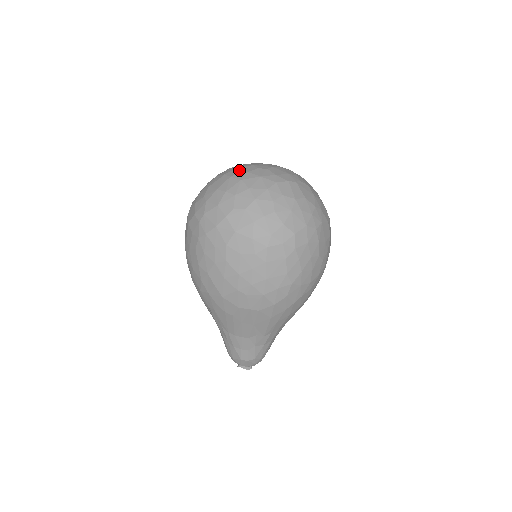
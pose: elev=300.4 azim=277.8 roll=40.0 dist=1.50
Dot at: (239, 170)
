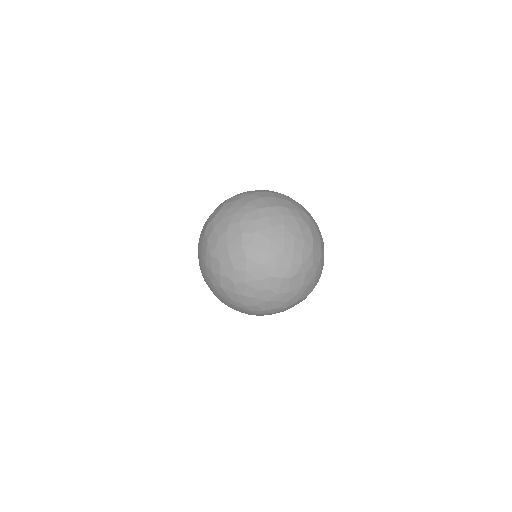
Dot at: (254, 241)
